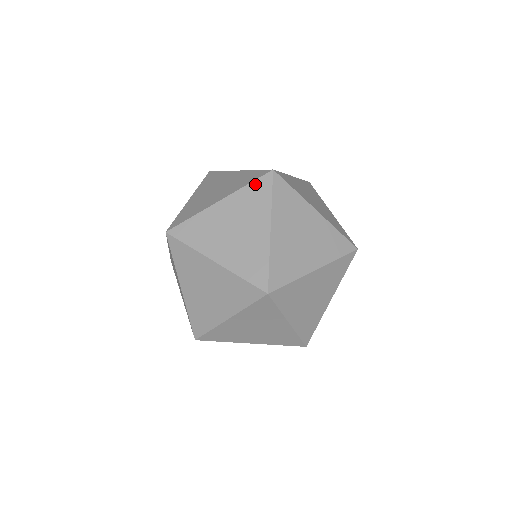
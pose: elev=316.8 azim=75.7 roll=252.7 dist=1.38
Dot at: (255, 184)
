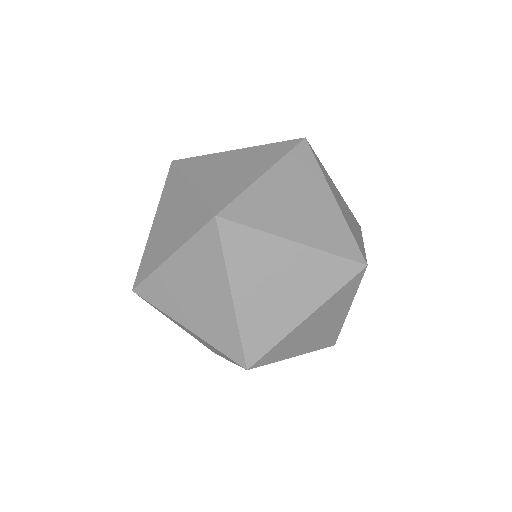
Dot at: occluded
